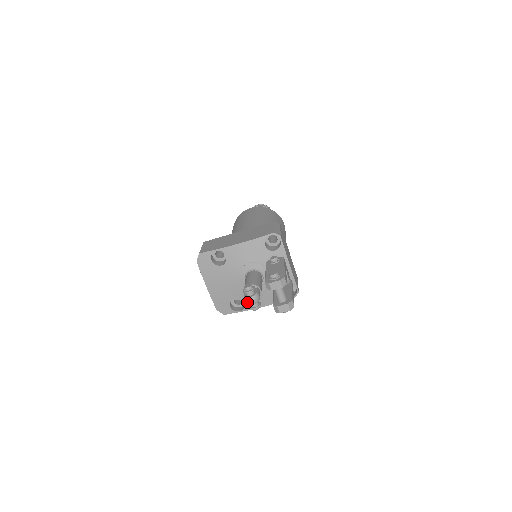
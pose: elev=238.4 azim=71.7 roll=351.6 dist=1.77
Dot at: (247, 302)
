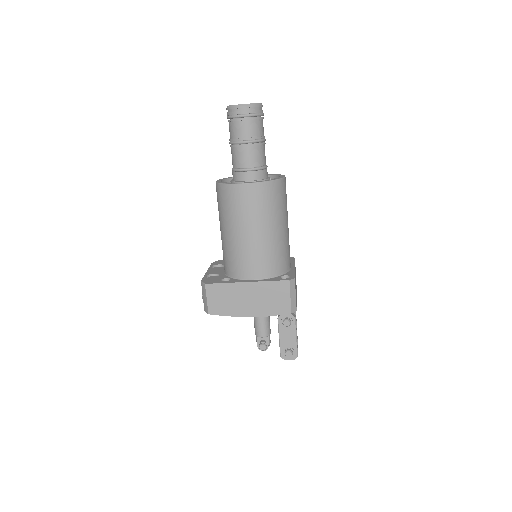
Dot at: occluded
